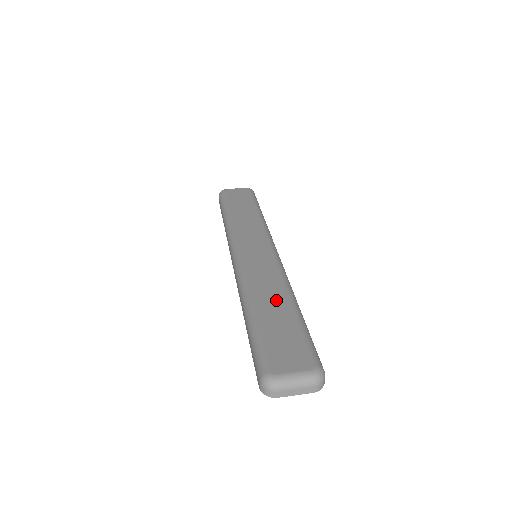
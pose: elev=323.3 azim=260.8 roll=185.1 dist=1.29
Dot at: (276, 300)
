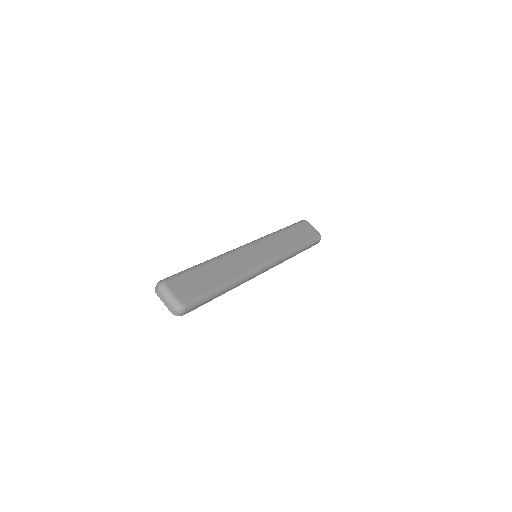
Dot at: (223, 274)
